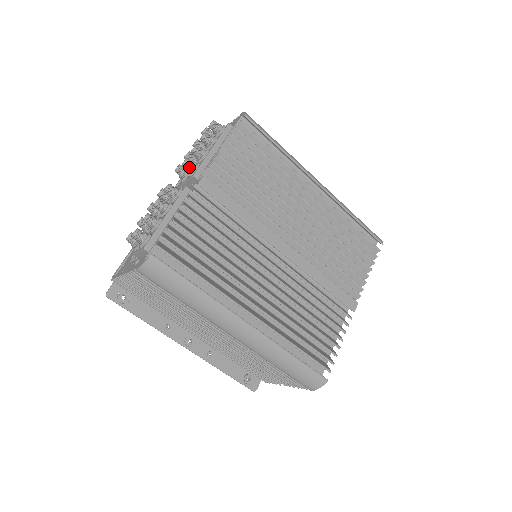
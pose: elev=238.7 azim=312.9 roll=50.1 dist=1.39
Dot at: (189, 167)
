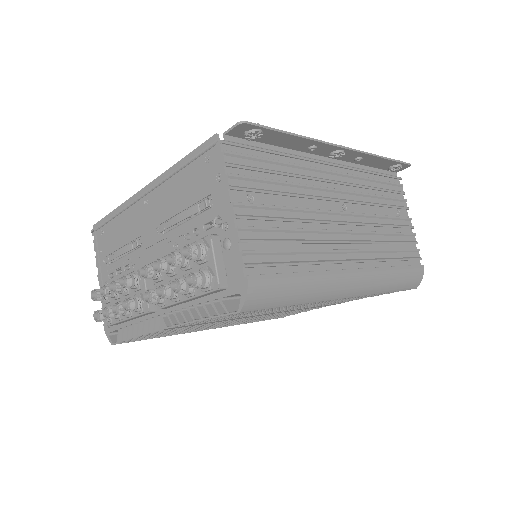
Dot at: (153, 301)
